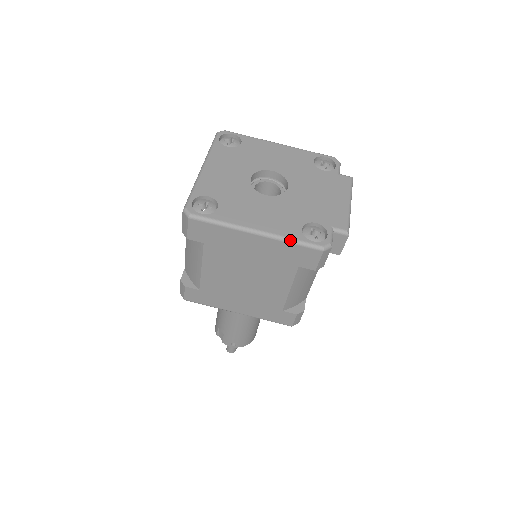
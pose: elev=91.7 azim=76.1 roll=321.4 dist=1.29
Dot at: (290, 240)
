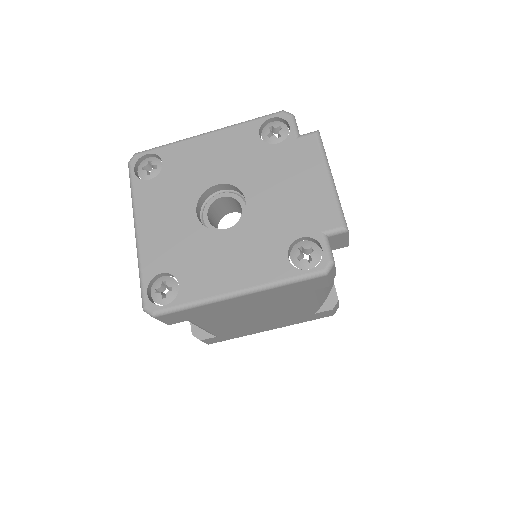
Dot at: (281, 283)
